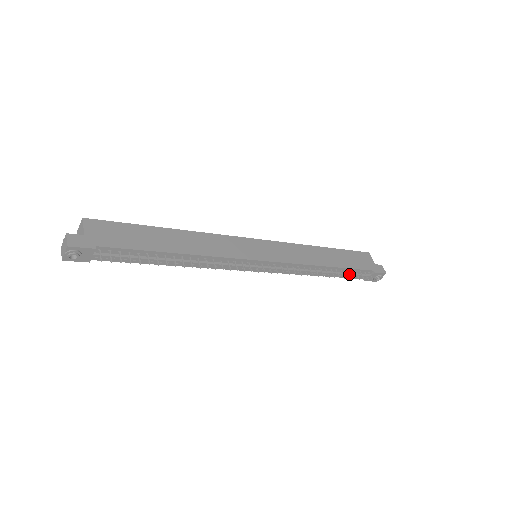
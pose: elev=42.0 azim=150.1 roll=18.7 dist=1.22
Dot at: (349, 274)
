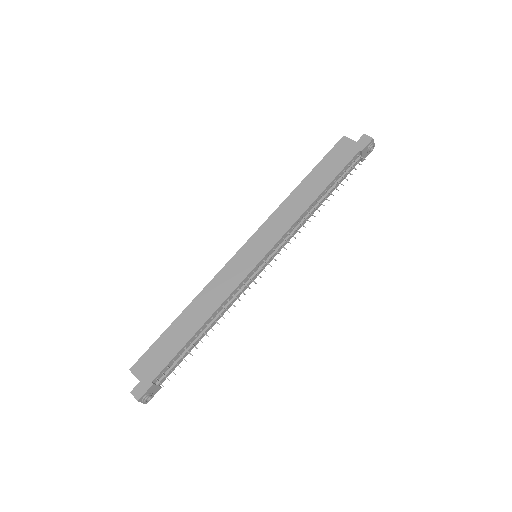
Dot at: (341, 179)
